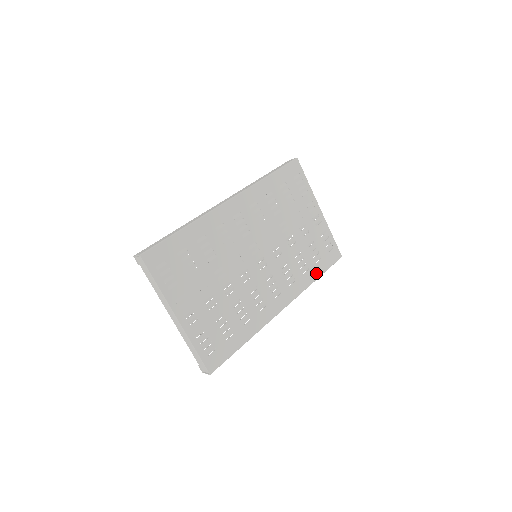
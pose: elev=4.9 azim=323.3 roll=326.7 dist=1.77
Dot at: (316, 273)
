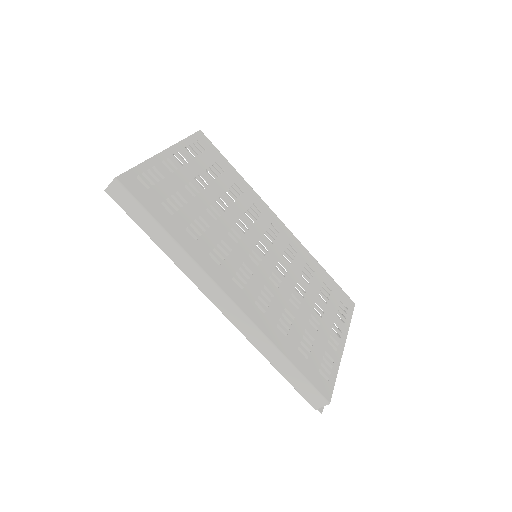
Dot at: (289, 352)
